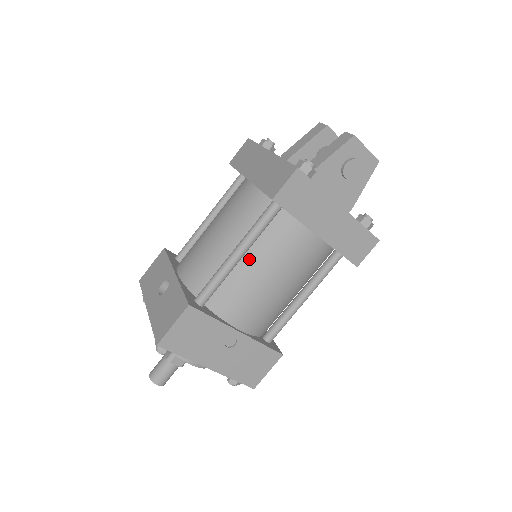
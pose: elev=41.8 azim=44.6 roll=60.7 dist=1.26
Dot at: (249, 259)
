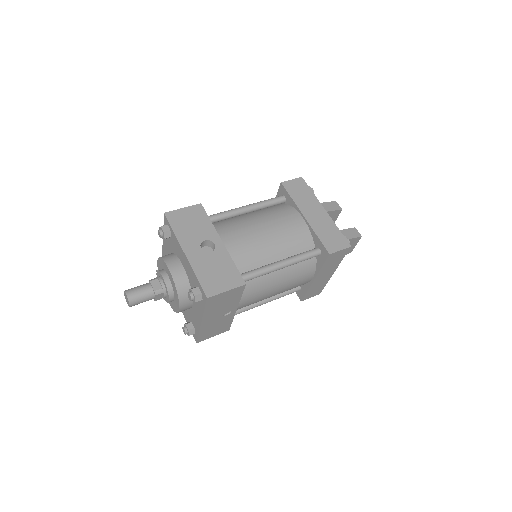
Dot at: (280, 271)
